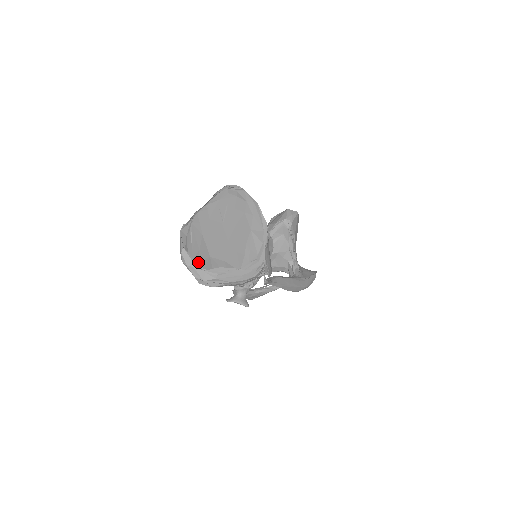
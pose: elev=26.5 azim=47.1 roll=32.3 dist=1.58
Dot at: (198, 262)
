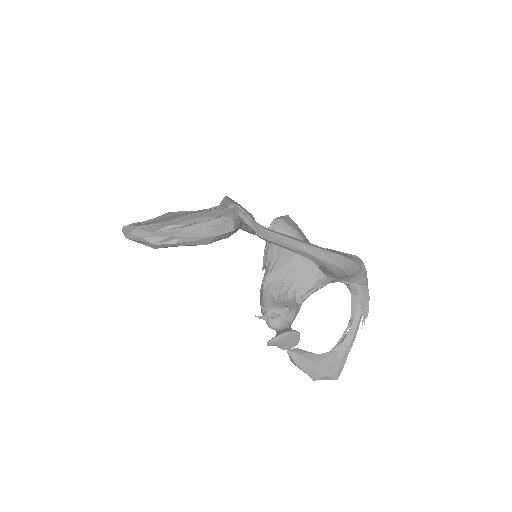
Dot at: occluded
